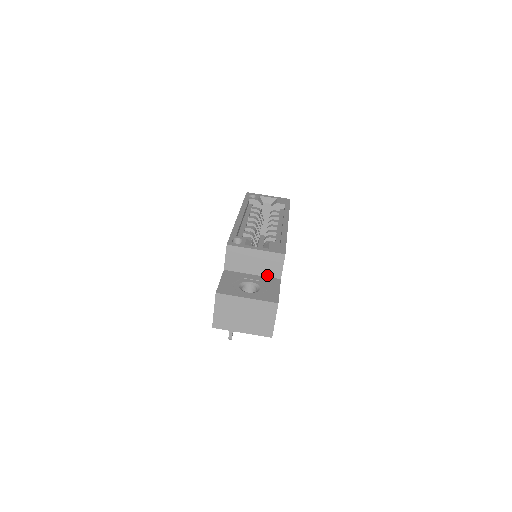
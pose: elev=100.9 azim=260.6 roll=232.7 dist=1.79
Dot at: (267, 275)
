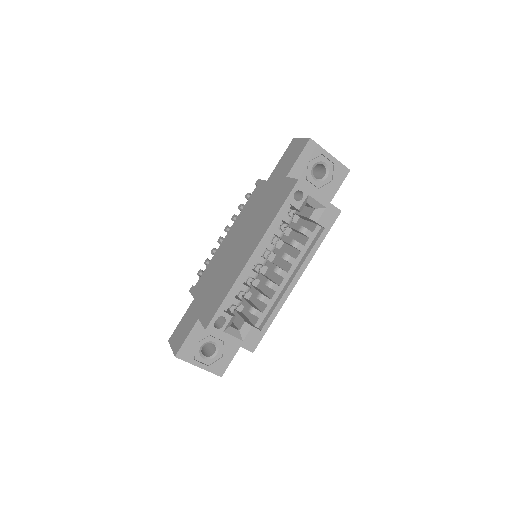
Dot at: occluded
